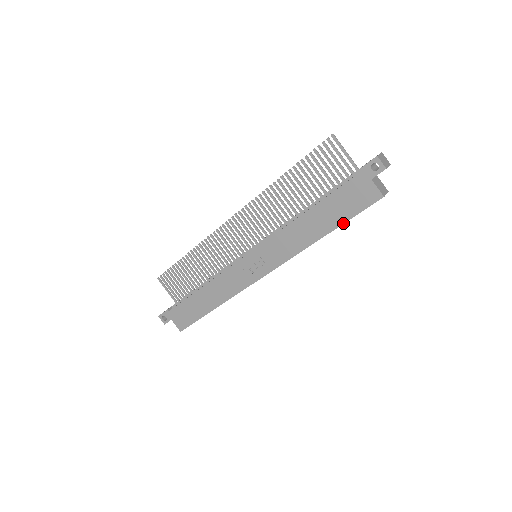
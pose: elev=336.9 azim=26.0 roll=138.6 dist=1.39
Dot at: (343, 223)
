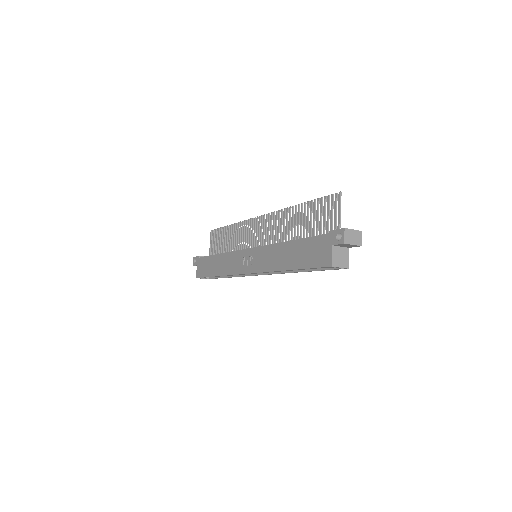
Dot at: (301, 268)
